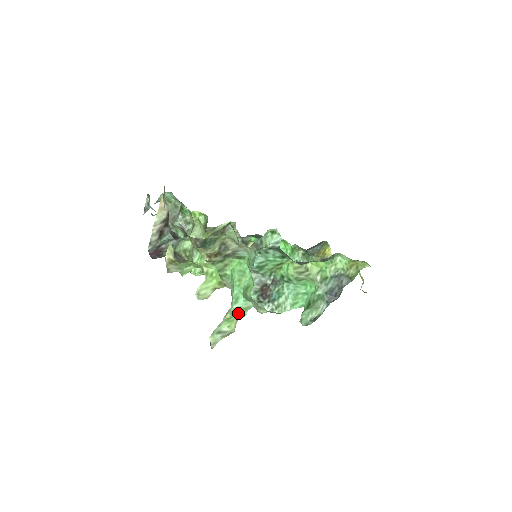
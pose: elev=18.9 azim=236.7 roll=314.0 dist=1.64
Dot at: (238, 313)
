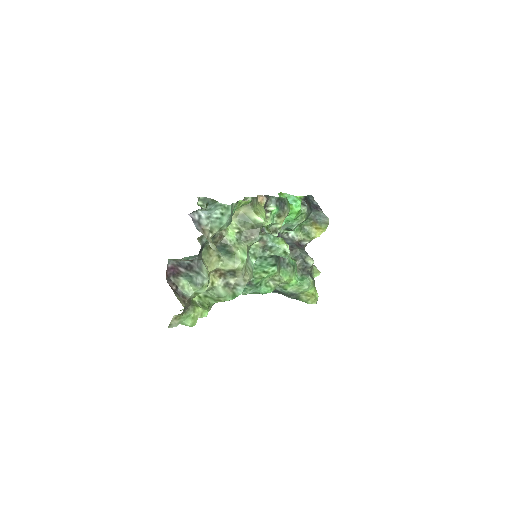
Dot at: occluded
